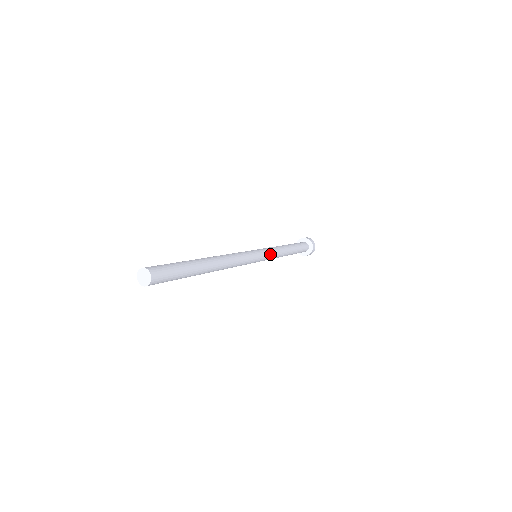
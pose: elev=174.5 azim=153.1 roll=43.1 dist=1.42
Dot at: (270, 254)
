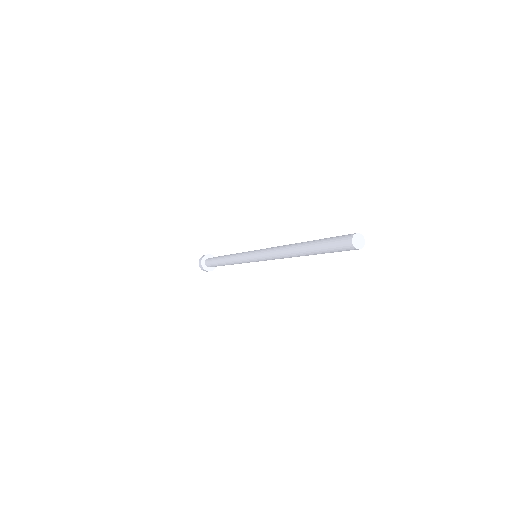
Dot at: occluded
